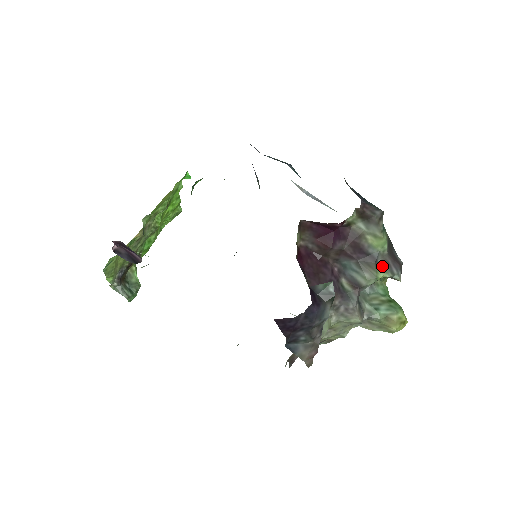
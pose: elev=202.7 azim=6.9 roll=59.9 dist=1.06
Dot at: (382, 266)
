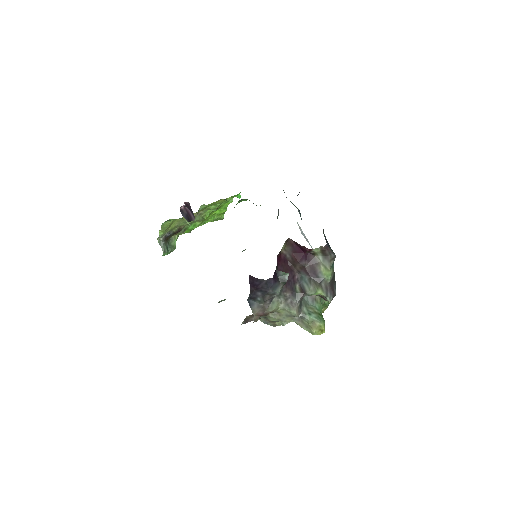
Dot at: (323, 287)
